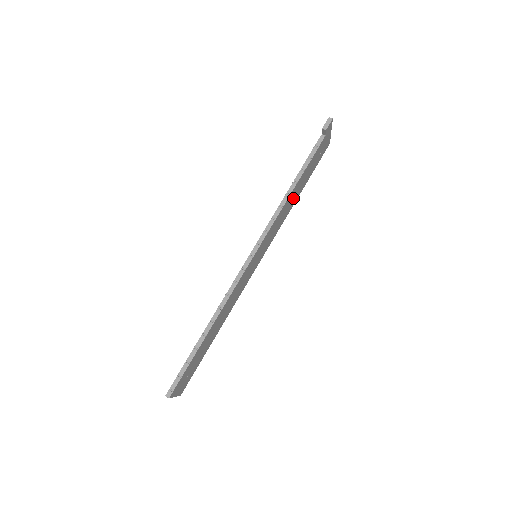
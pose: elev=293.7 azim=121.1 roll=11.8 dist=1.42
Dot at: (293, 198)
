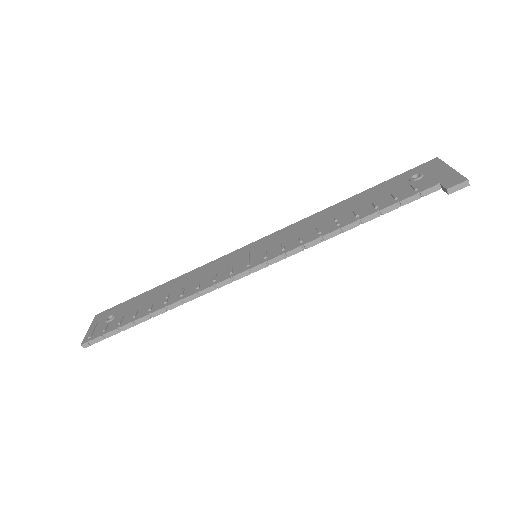
Dot at: occluded
